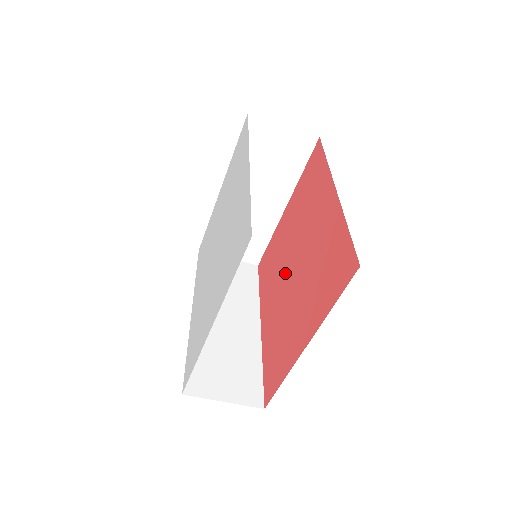
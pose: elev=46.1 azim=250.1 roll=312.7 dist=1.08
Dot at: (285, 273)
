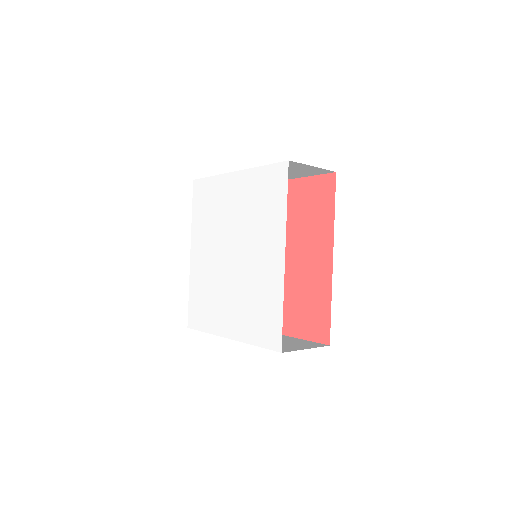
Dot at: occluded
